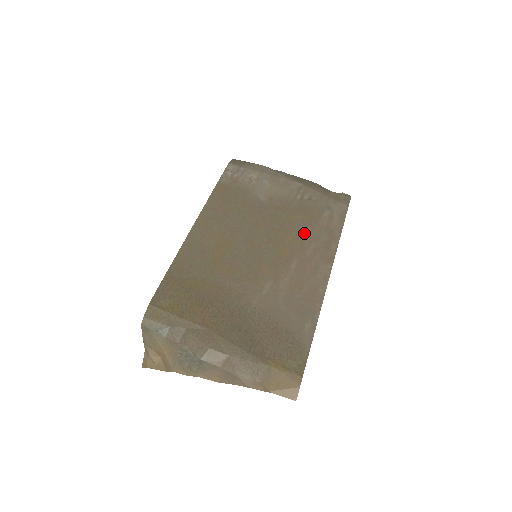
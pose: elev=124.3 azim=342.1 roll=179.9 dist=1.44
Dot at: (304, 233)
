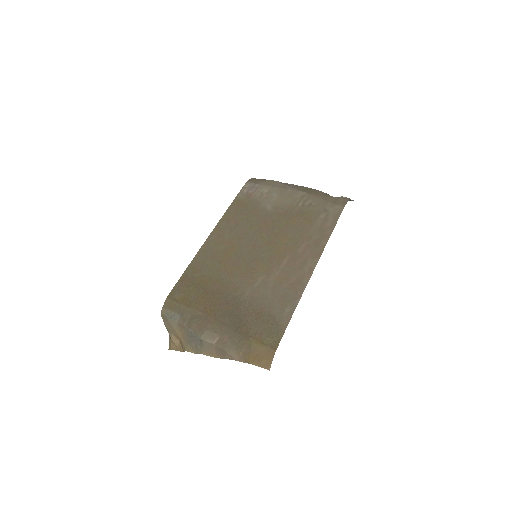
Dot at: (299, 234)
